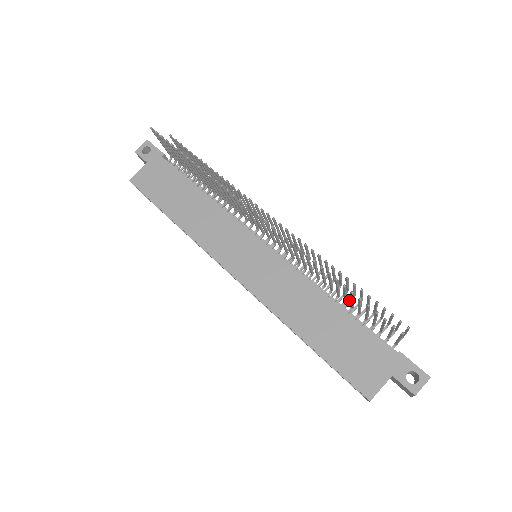
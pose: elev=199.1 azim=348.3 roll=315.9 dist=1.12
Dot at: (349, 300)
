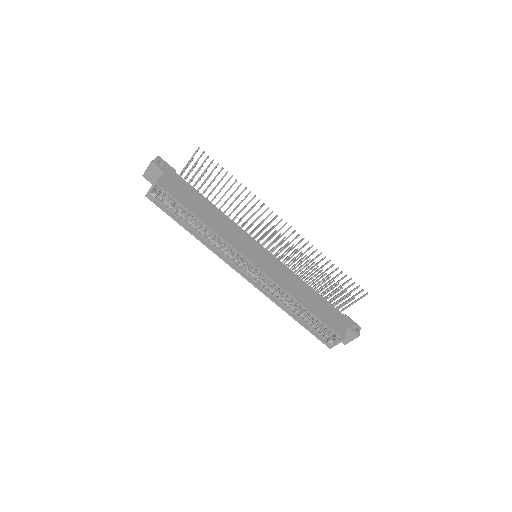
Dot at: occluded
